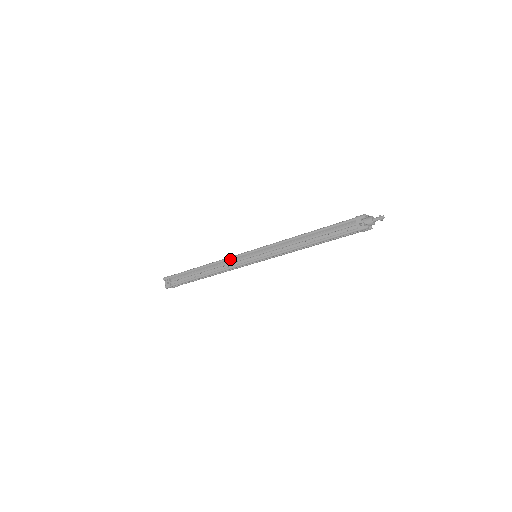
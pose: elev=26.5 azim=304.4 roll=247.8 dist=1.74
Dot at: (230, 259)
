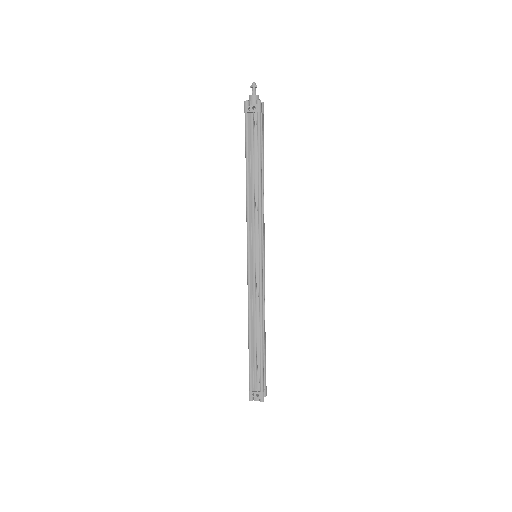
Dot at: (250, 291)
